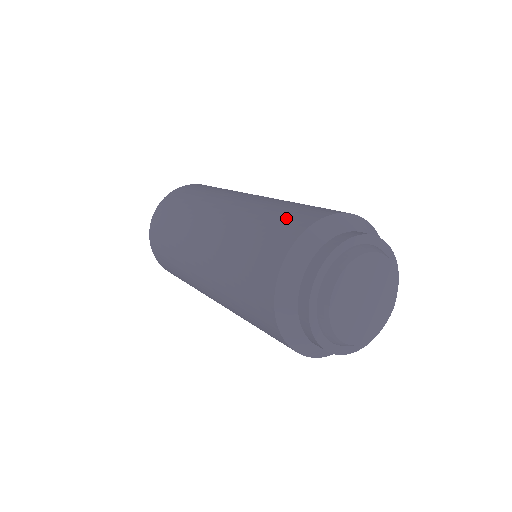
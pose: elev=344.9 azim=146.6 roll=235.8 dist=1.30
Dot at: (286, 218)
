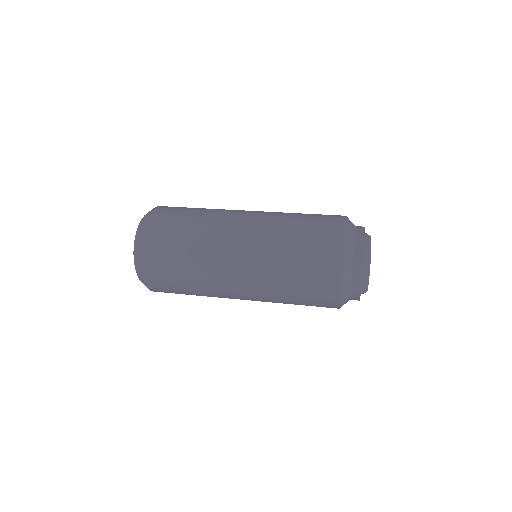
Dot at: (319, 233)
